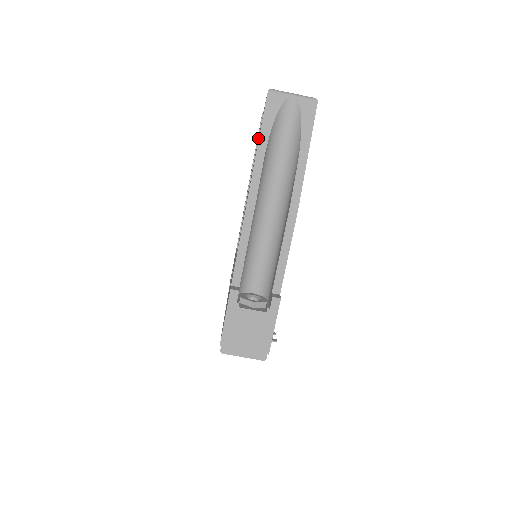
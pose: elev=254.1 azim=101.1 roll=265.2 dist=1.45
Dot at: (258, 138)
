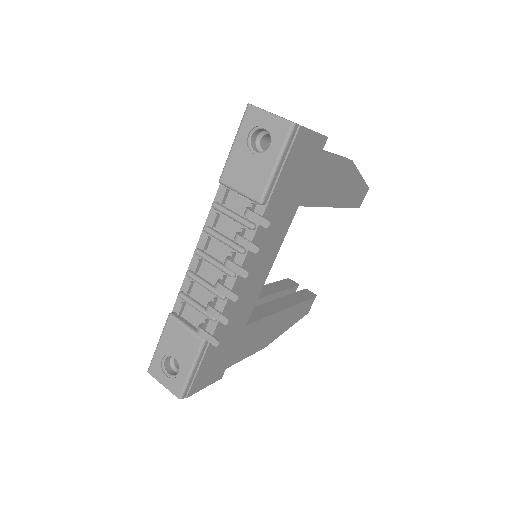
Dot at: (277, 282)
